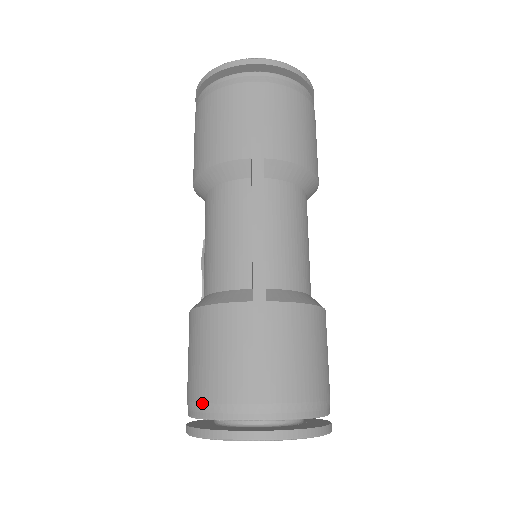
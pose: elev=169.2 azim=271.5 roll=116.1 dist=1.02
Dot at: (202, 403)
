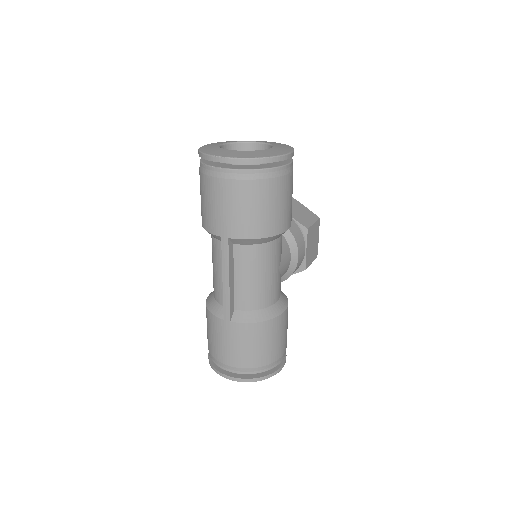
Dot at: occluded
